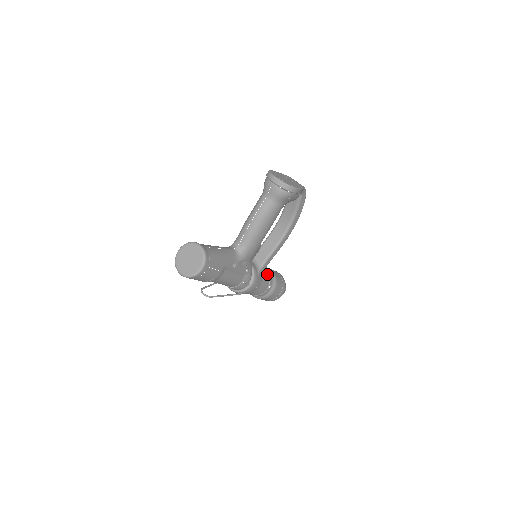
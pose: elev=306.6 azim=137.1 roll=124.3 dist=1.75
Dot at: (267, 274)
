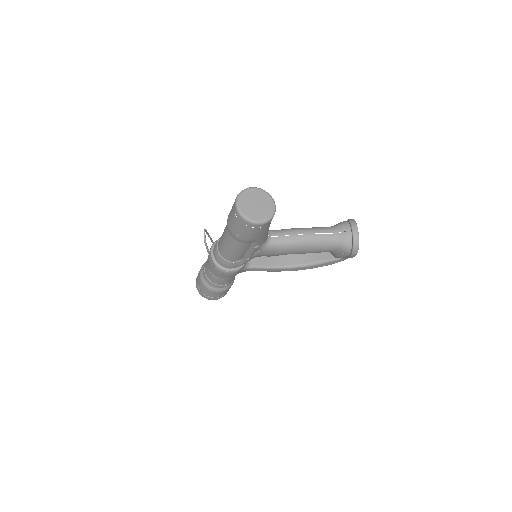
Dot at: occluded
